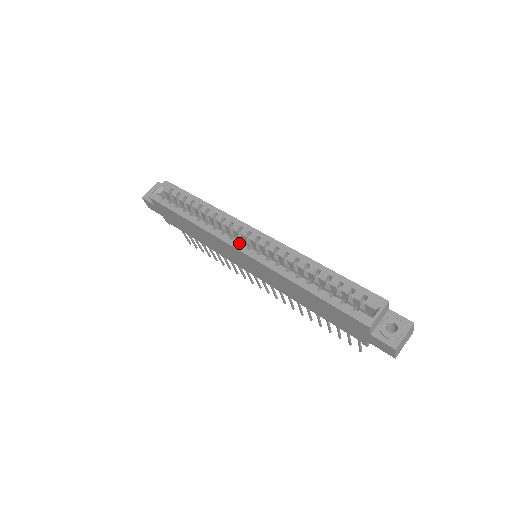
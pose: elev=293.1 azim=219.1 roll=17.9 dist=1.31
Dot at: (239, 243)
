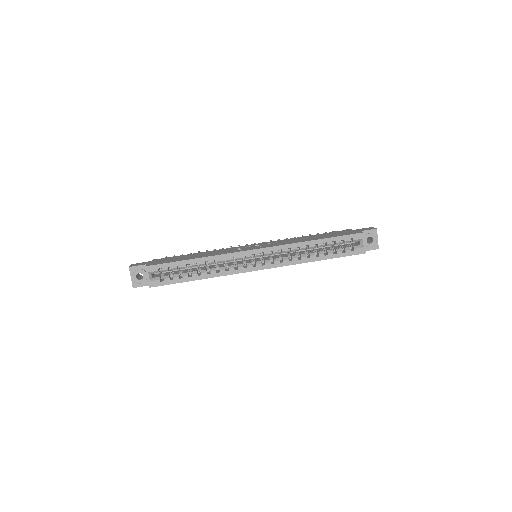
Dot at: (252, 265)
